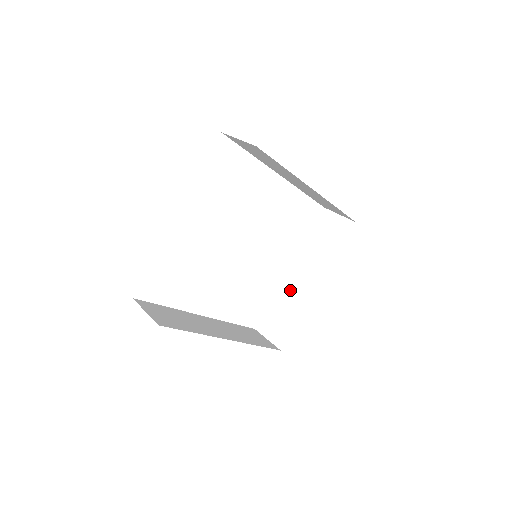
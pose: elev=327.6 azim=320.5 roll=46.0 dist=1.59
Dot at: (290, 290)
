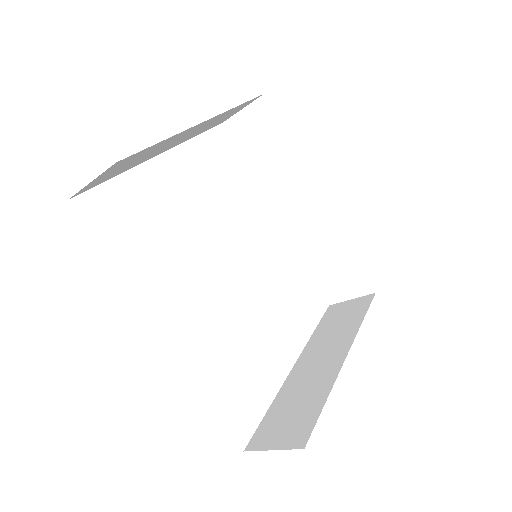
Dot at: (301, 379)
